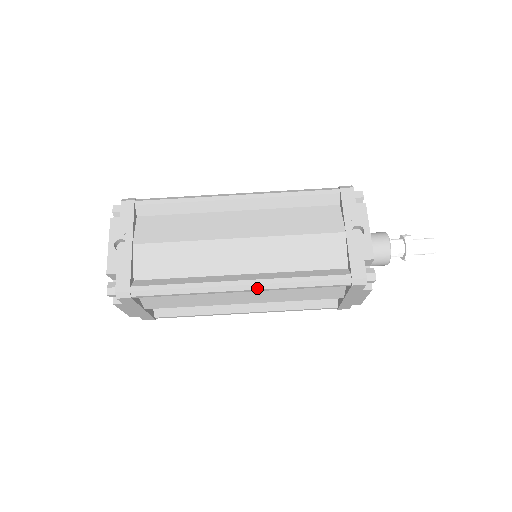
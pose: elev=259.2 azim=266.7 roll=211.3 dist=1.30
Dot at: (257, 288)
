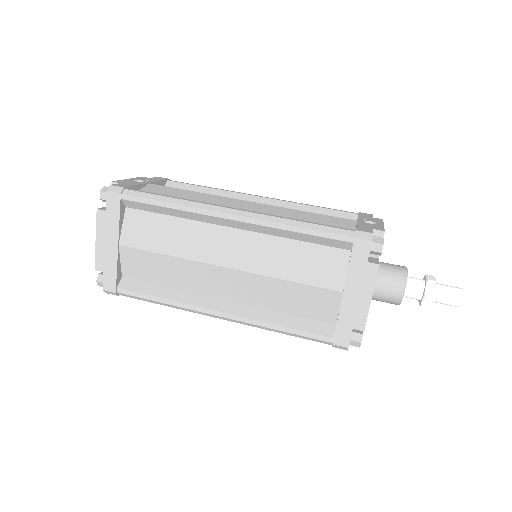
Dot at: (249, 216)
